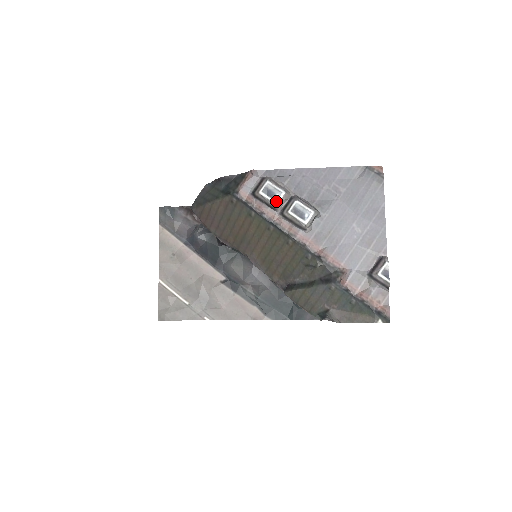
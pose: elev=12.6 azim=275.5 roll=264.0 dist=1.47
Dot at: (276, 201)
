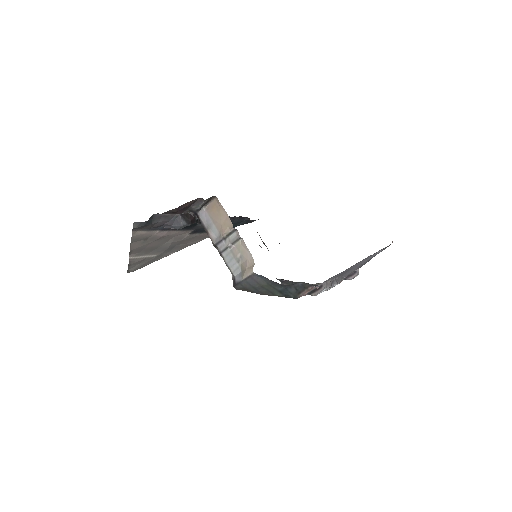
Dot at: occluded
